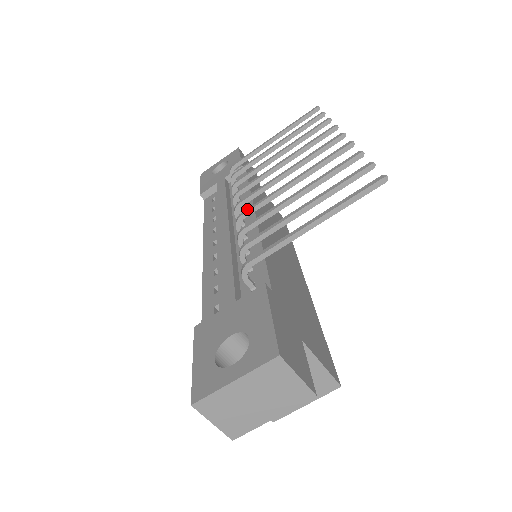
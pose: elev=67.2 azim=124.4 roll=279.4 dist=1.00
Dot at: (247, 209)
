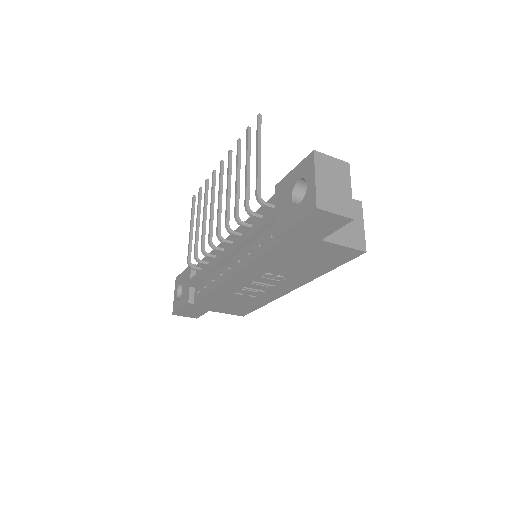
Dot at: (225, 220)
